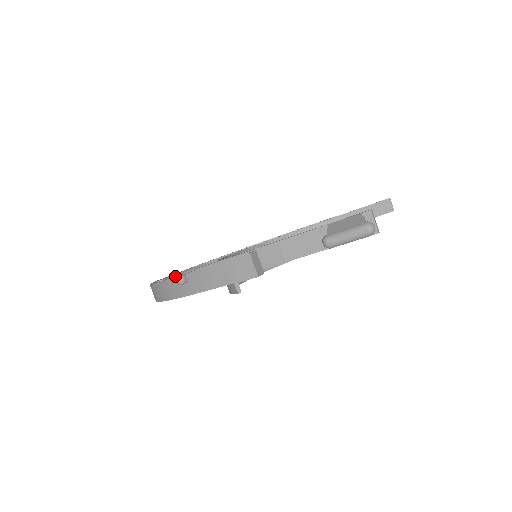
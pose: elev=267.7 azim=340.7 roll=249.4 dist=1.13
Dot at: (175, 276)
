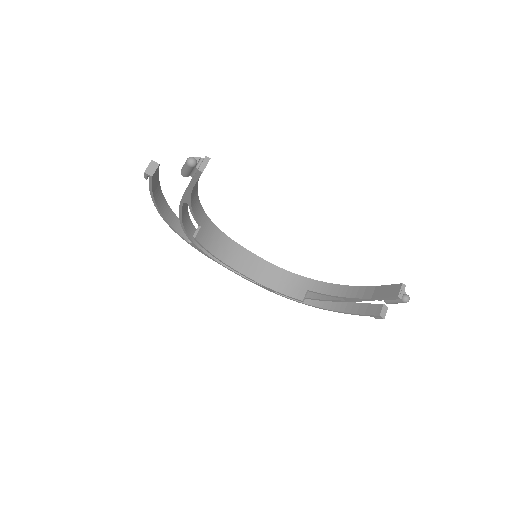
Dot at: (189, 221)
